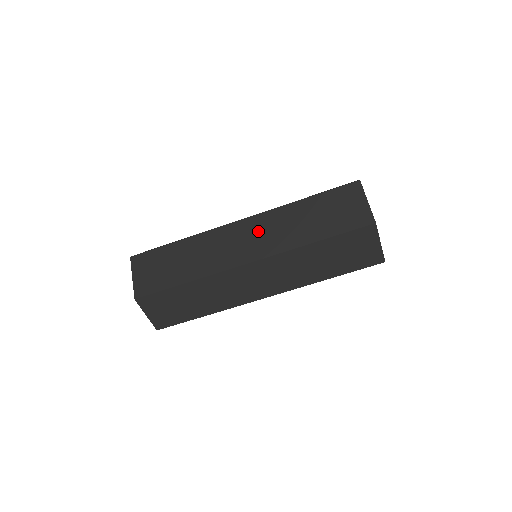
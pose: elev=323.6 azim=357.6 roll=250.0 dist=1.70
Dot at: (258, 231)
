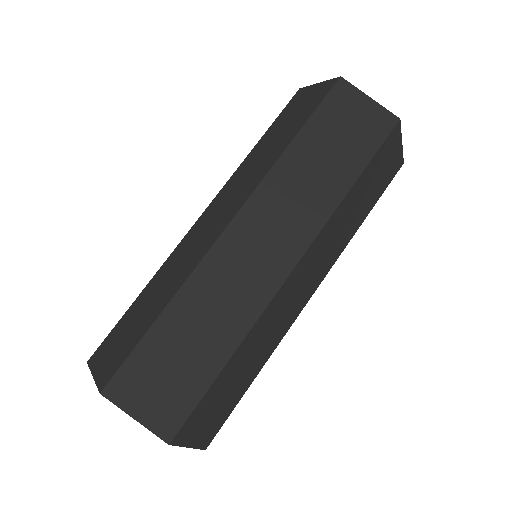
Dot at: (269, 220)
